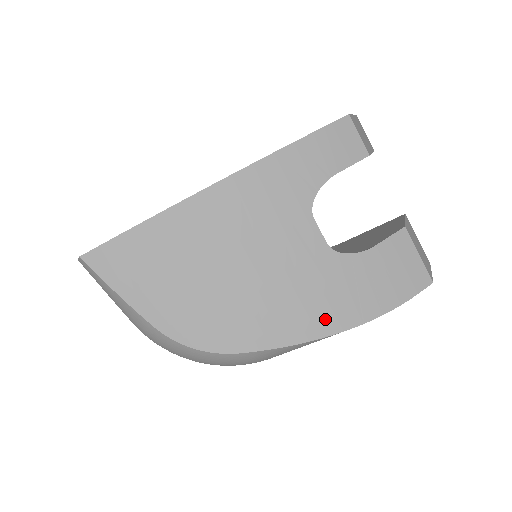
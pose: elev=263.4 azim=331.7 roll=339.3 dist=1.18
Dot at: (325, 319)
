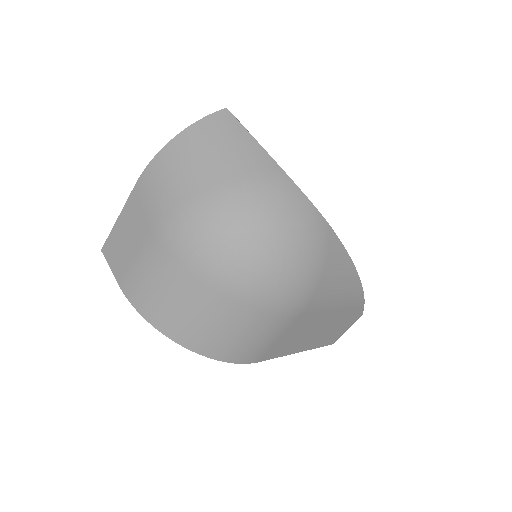
Dot at: occluded
